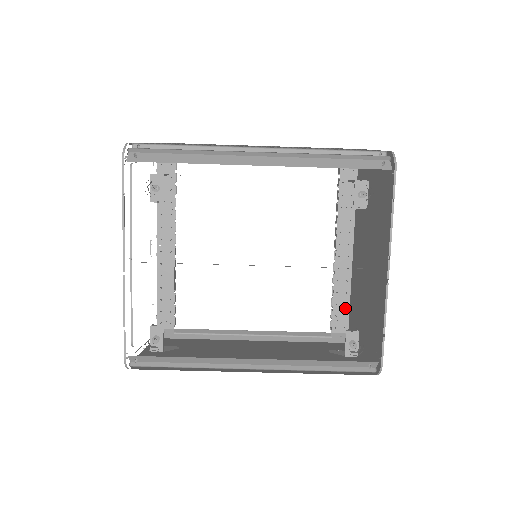
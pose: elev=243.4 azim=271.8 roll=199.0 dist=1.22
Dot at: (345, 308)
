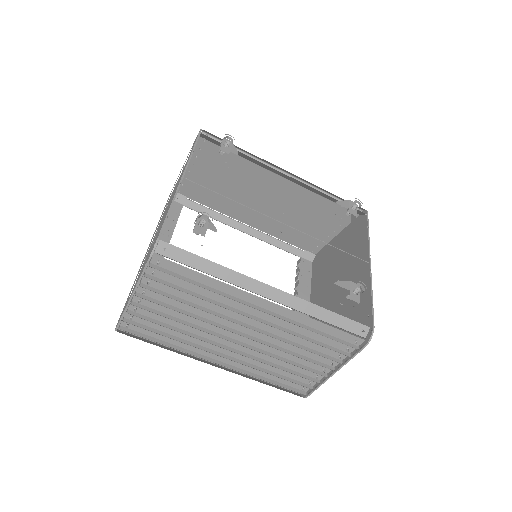
Dot at: occluded
